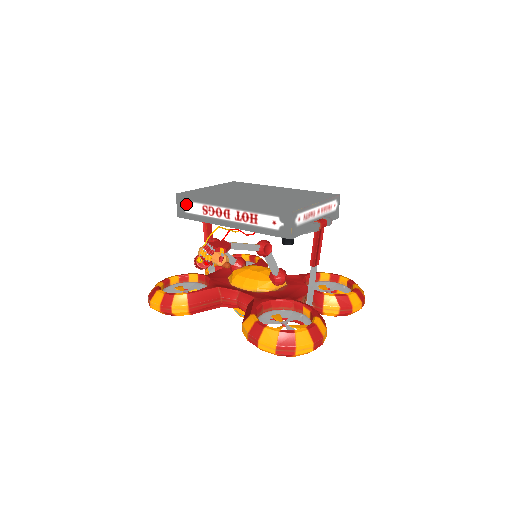
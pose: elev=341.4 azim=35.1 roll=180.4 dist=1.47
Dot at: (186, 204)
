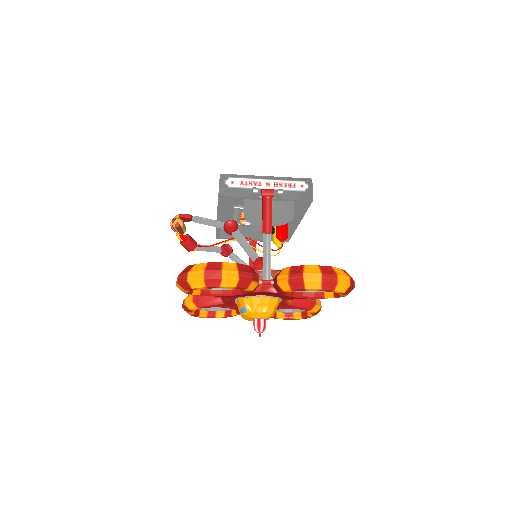
Dot at: occluded
